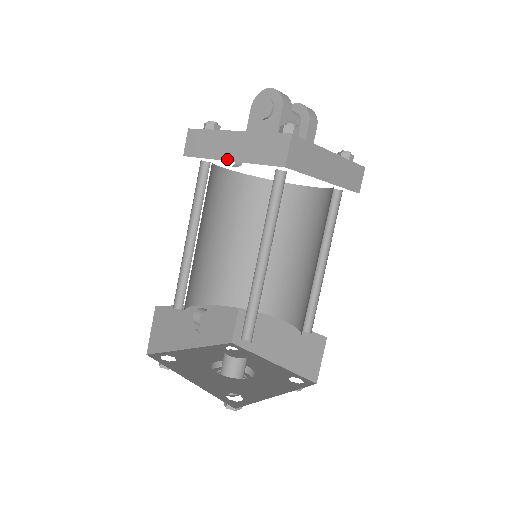
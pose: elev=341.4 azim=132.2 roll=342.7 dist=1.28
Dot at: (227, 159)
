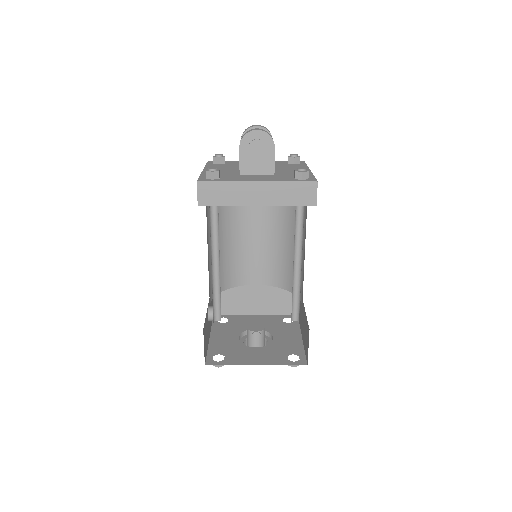
Dot at: (255, 205)
